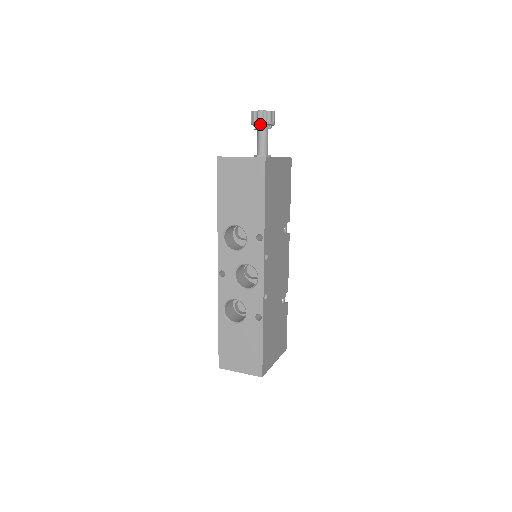
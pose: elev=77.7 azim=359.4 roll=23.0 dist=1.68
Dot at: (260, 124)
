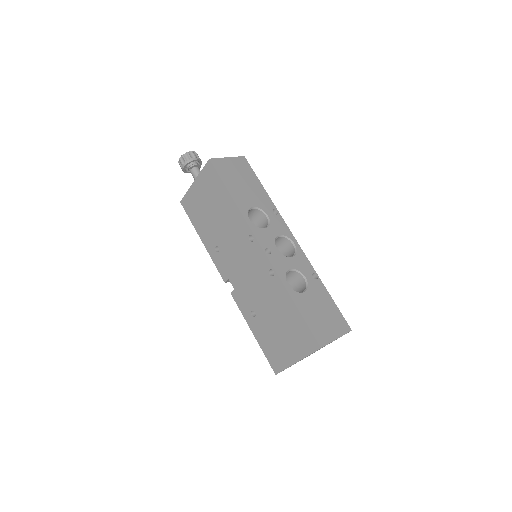
Dot at: (194, 162)
